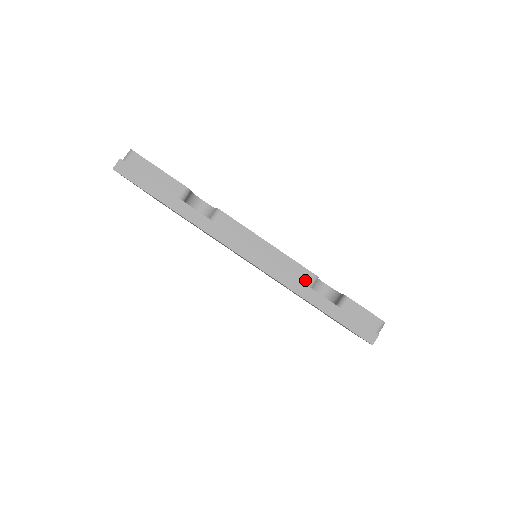
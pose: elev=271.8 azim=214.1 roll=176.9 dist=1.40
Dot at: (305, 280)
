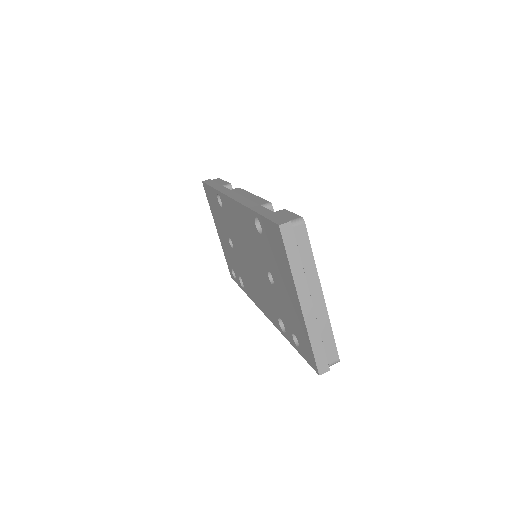
Dot at: (260, 204)
